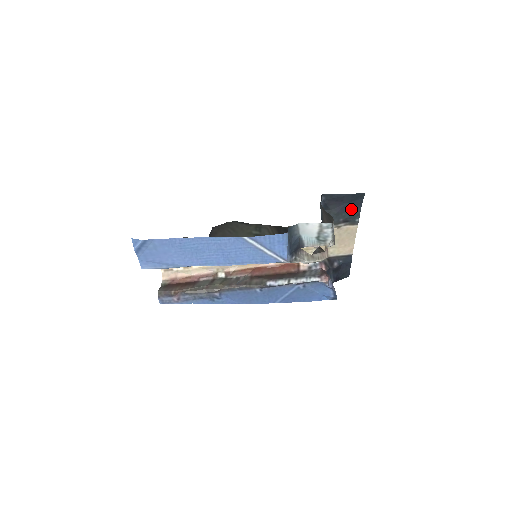
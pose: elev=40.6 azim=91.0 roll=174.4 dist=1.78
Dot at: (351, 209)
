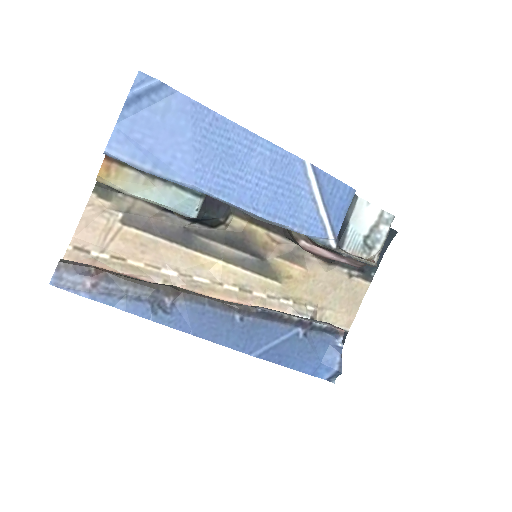
Dot at: occluded
